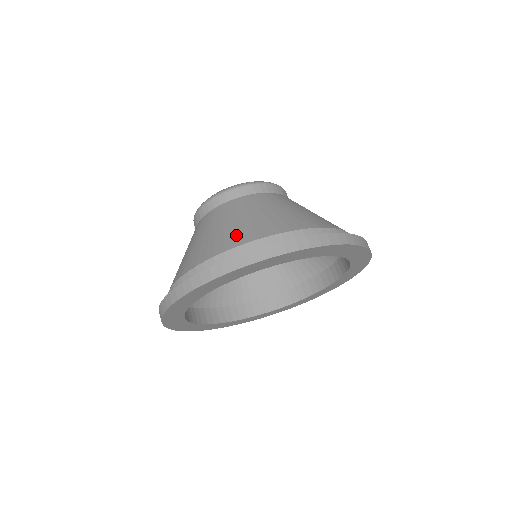
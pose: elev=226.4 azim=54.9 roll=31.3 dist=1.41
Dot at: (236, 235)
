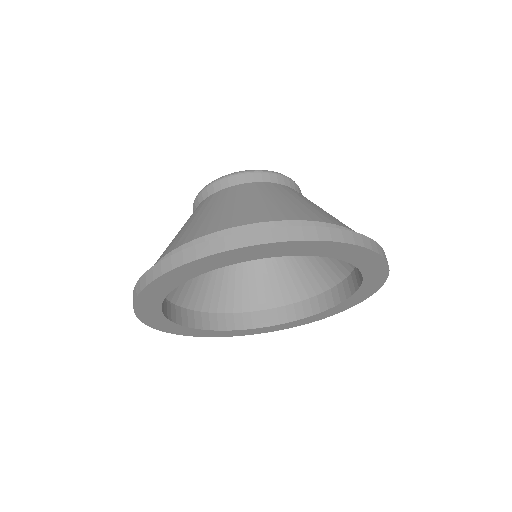
Dot at: (212, 223)
